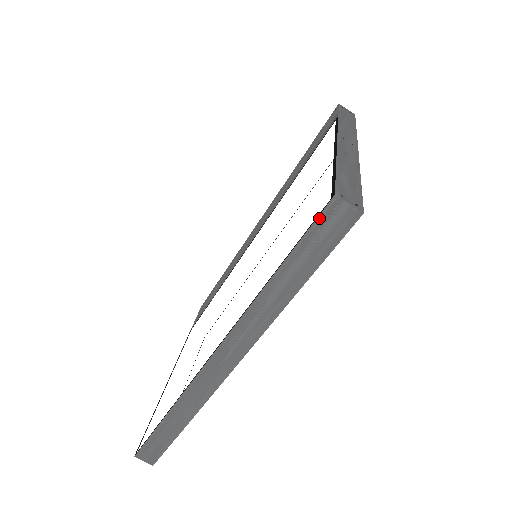
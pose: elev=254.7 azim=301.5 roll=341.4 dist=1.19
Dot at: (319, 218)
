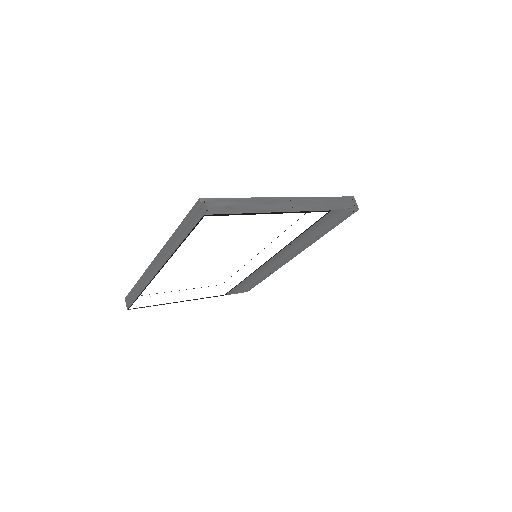
Dot at: (194, 207)
